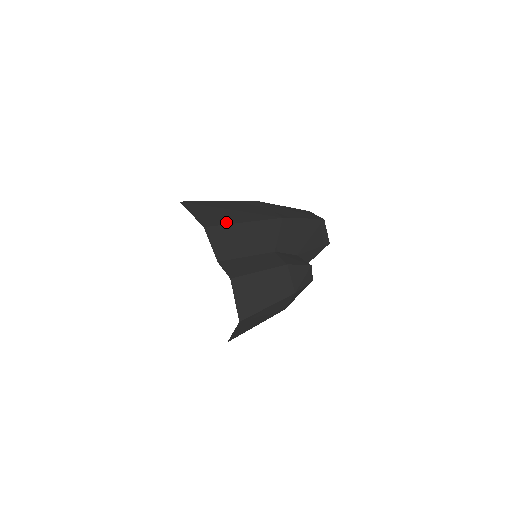
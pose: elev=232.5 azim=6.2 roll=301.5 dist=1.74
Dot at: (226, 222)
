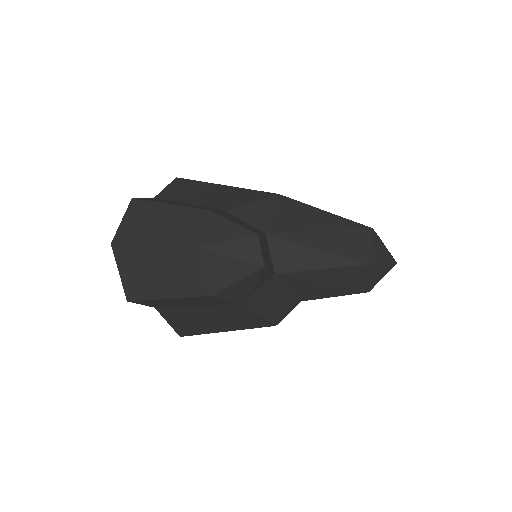
Dot at: (206, 182)
